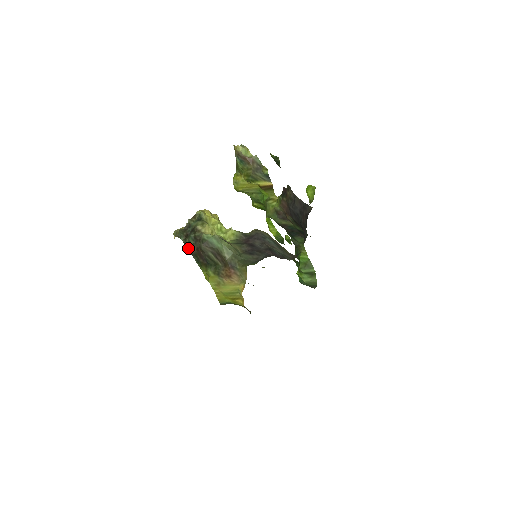
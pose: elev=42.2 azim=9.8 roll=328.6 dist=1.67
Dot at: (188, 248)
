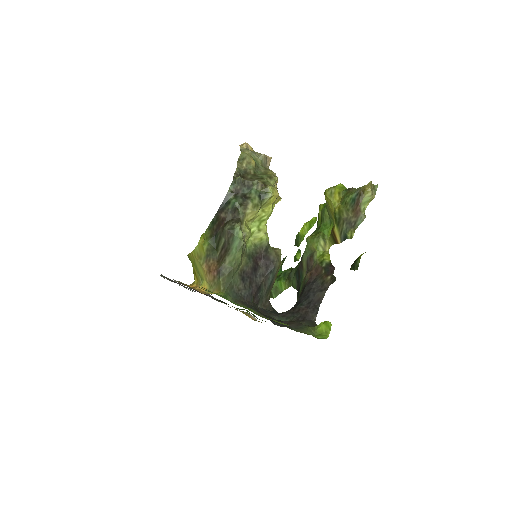
Dot at: (223, 203)
